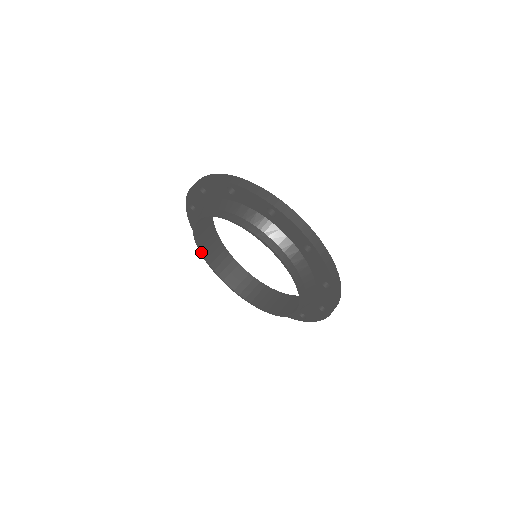
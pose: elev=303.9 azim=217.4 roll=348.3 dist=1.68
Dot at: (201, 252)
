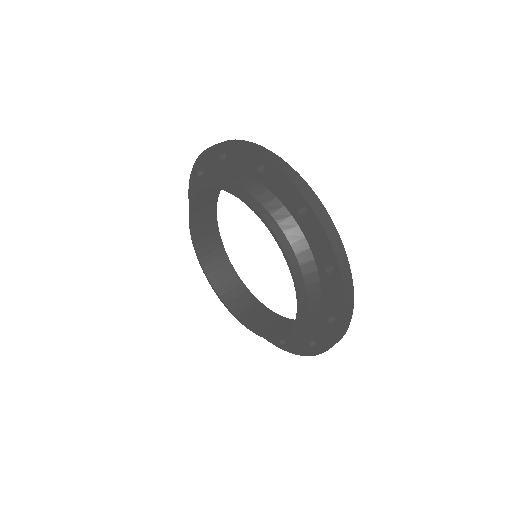
Dot at: (217, 294)
